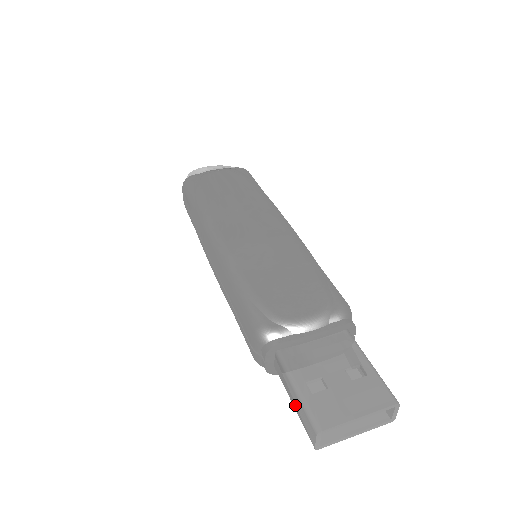
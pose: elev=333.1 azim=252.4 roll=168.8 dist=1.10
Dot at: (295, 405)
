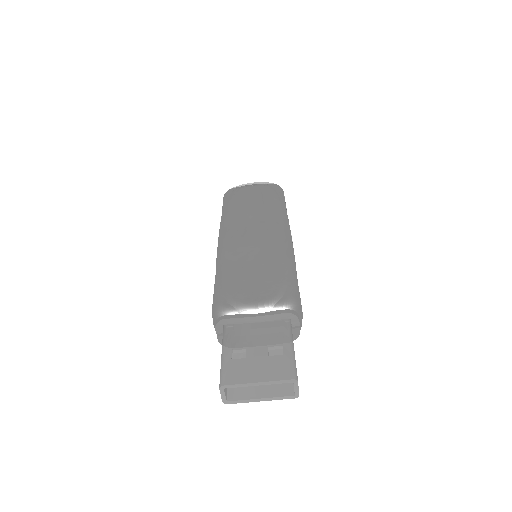
Dot at: occluded
